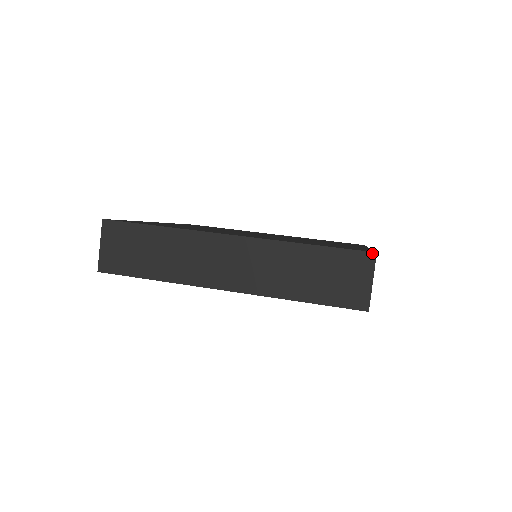
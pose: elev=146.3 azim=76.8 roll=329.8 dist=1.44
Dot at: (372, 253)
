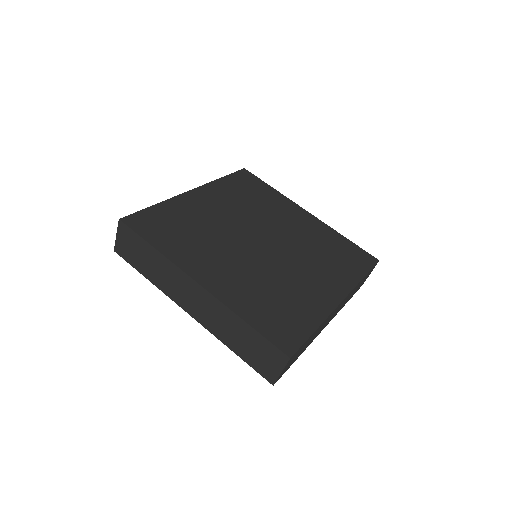
Dot at: (287, 356)
